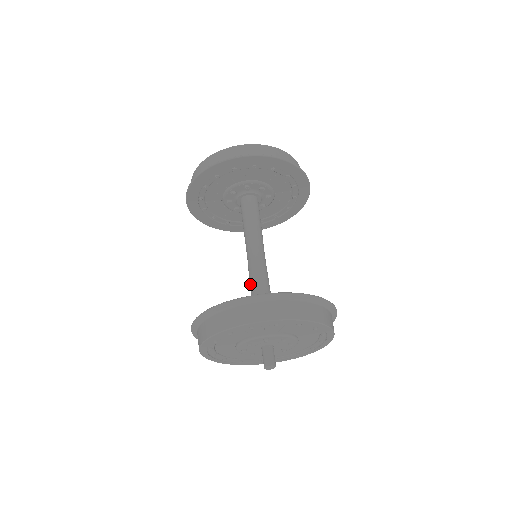
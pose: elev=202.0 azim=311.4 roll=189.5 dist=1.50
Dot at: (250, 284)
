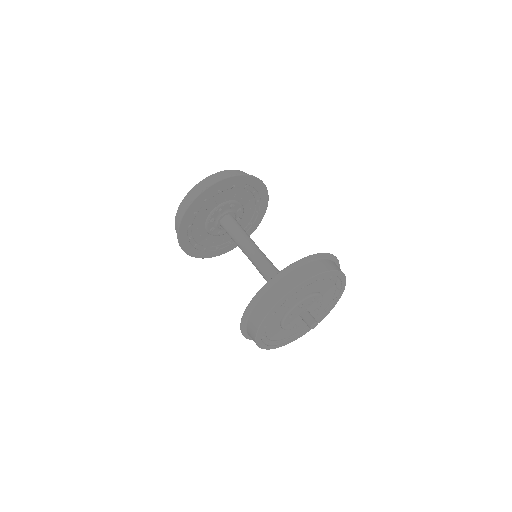
Dot at: (264, 277)
